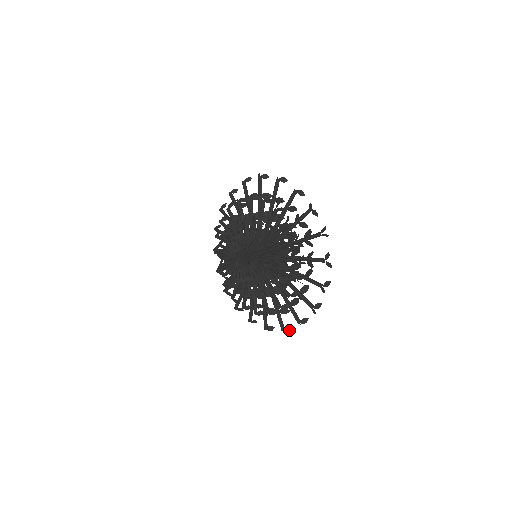
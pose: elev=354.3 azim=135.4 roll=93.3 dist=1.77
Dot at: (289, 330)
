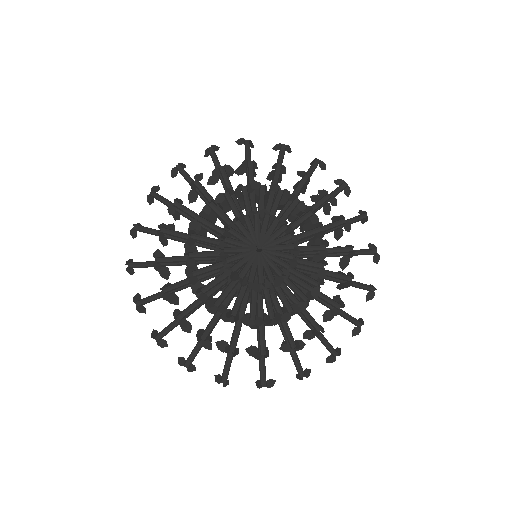
Dot at: (309, 375)
